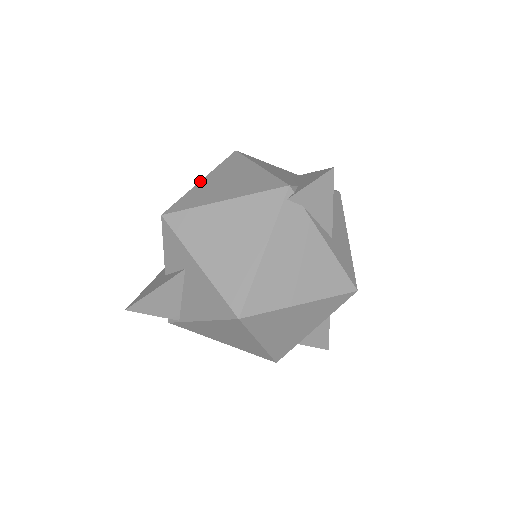
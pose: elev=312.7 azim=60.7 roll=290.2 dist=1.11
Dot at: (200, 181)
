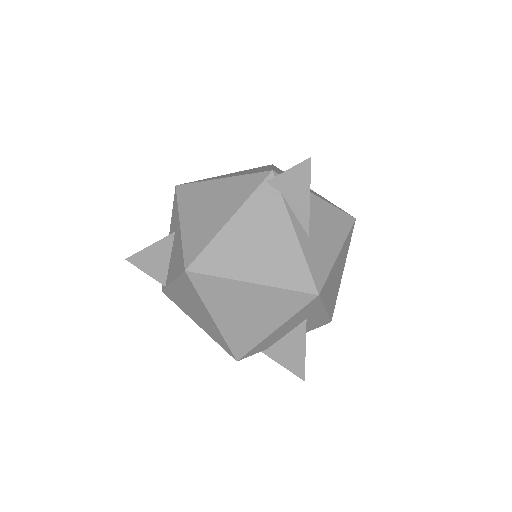
Dot at: occluded
